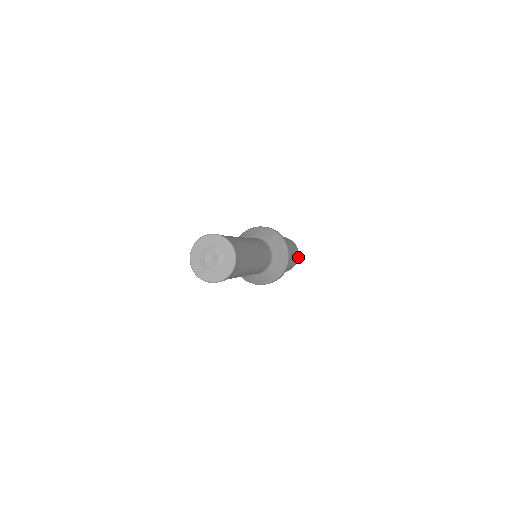
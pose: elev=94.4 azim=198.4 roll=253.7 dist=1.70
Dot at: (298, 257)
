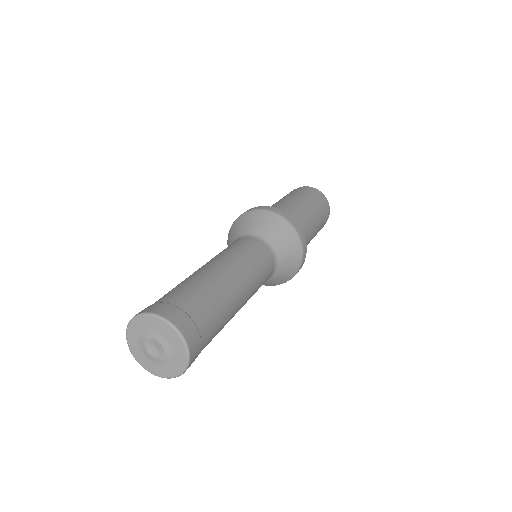
Dot at: occluded
